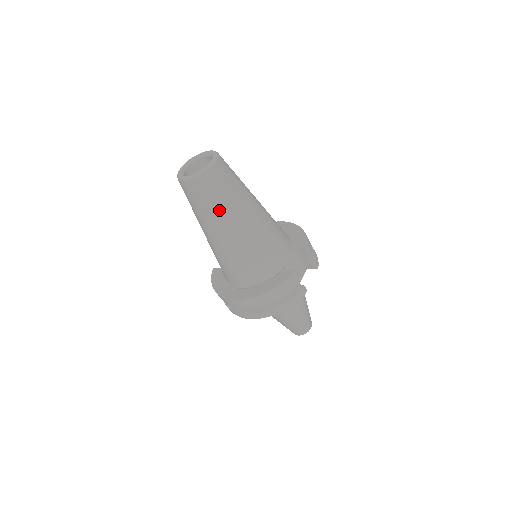
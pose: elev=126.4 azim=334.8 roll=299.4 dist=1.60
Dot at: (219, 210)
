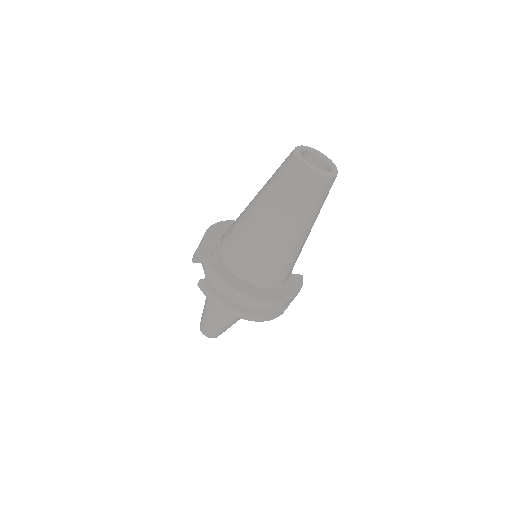
Dot at: (318, 211)
